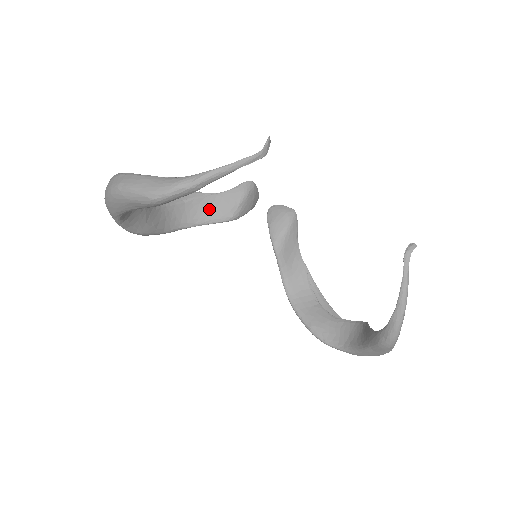
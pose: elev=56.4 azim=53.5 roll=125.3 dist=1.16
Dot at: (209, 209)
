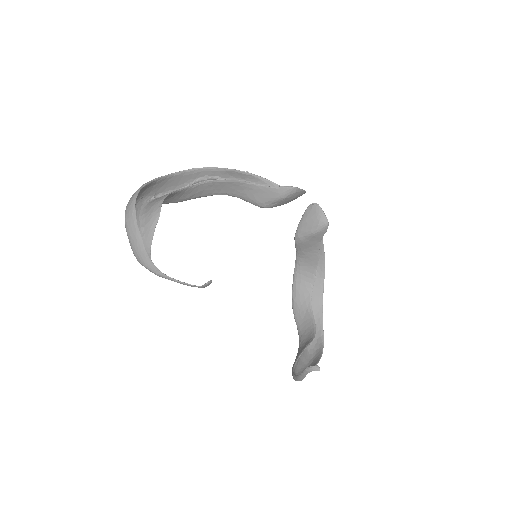
Dot at: (247, 192)
